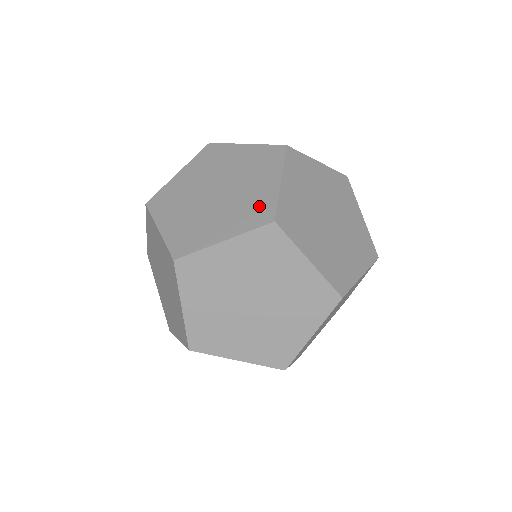
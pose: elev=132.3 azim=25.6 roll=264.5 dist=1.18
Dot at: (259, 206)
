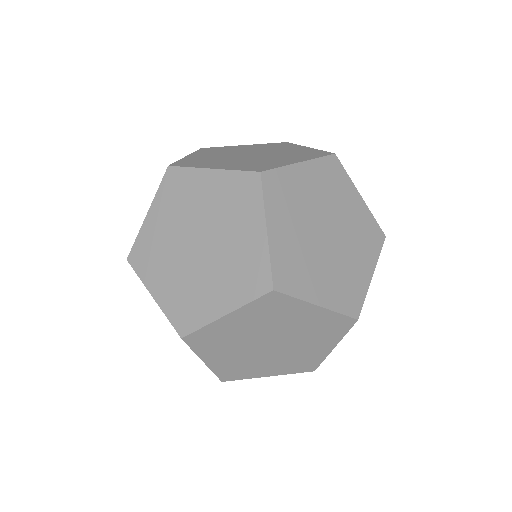
Dot at: (308, 152)
